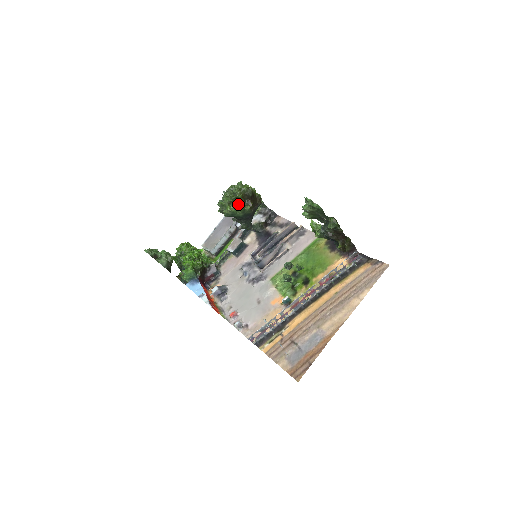
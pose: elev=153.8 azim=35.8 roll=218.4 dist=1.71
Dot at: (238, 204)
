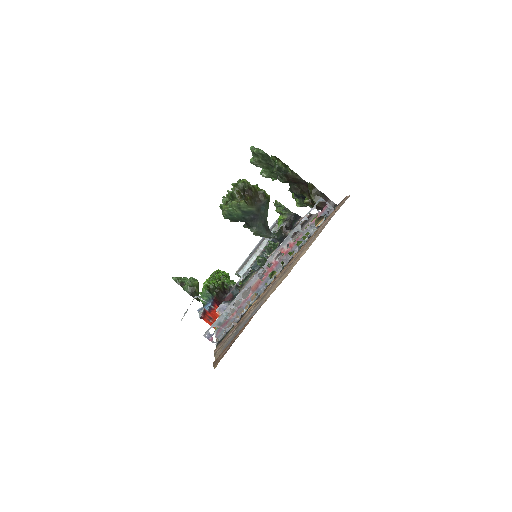
Dot at: occluded
